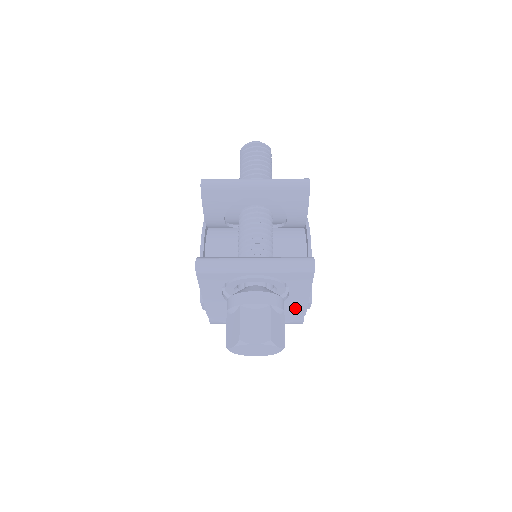
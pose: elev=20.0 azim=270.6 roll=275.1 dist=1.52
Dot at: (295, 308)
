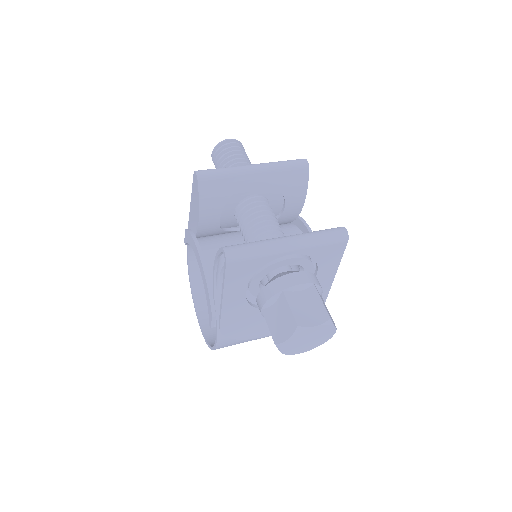
Dot at: occluded
